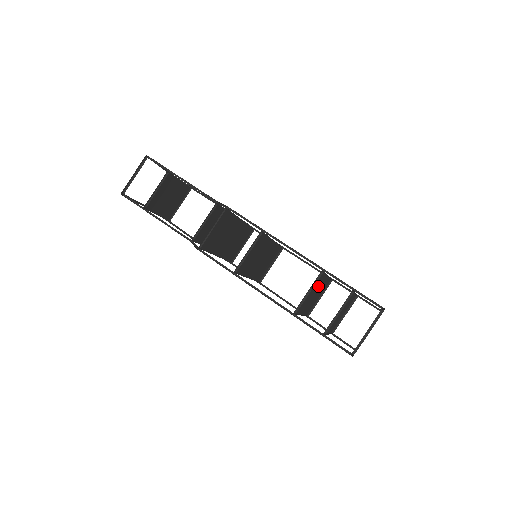
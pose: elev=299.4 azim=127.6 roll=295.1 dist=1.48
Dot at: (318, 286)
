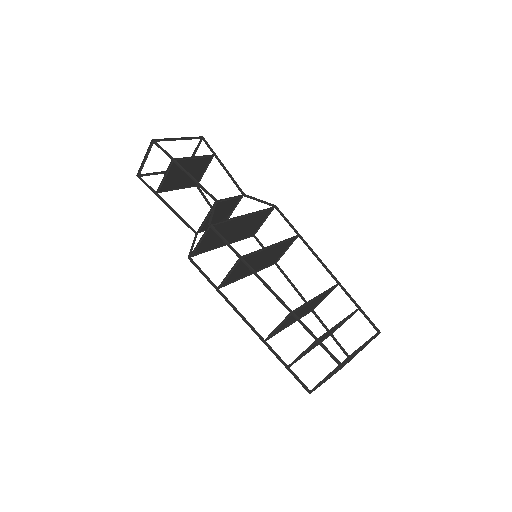
Dot at: (304, 306)
